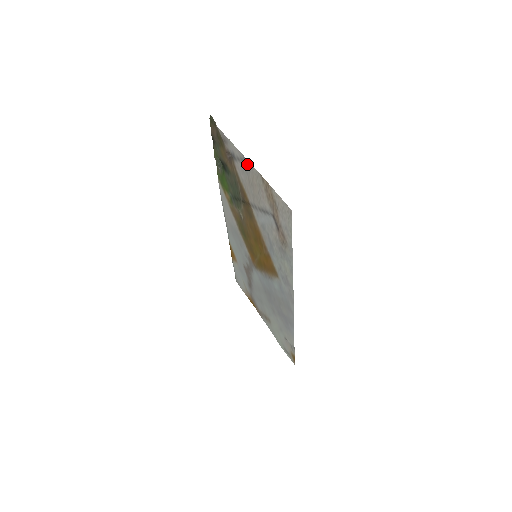
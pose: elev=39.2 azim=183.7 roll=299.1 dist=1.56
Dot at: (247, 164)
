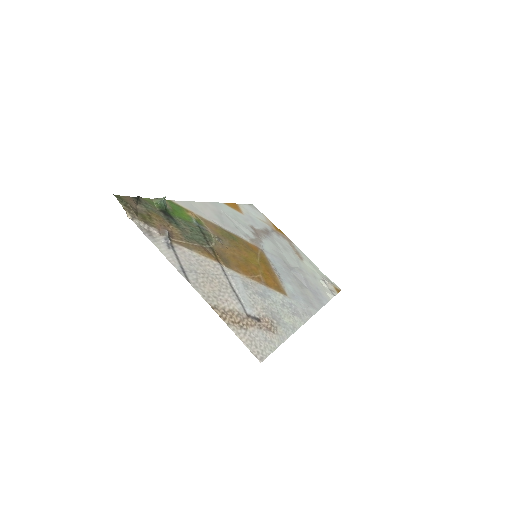
Dot at: (189, 277)
